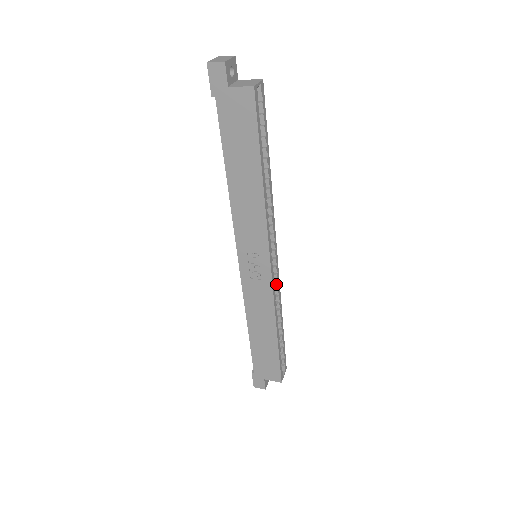
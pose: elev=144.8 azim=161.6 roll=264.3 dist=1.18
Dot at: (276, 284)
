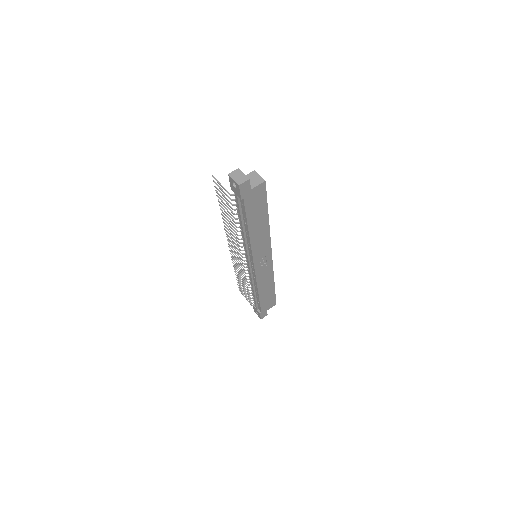
Dot at: occluded
